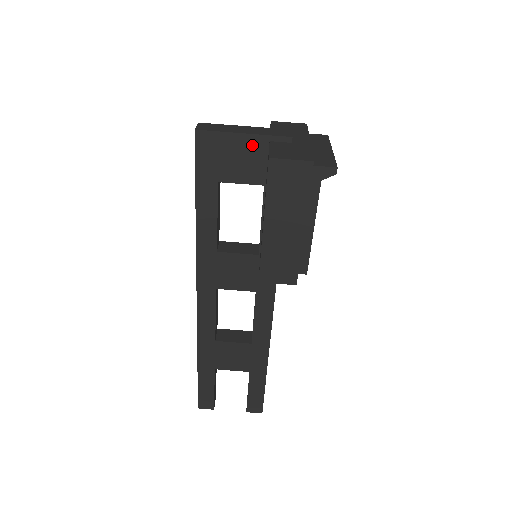
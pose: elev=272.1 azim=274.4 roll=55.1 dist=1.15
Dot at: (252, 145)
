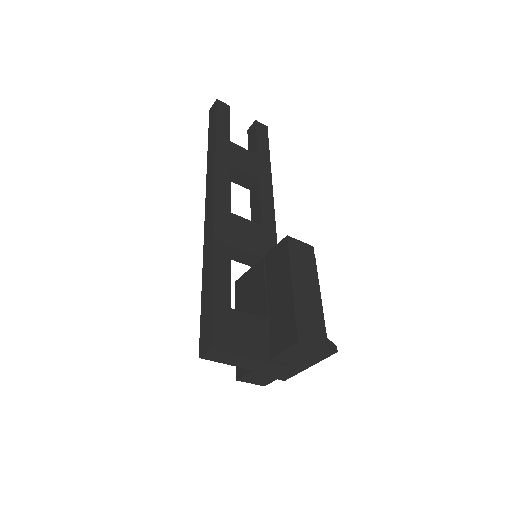
Dot at: occluded
